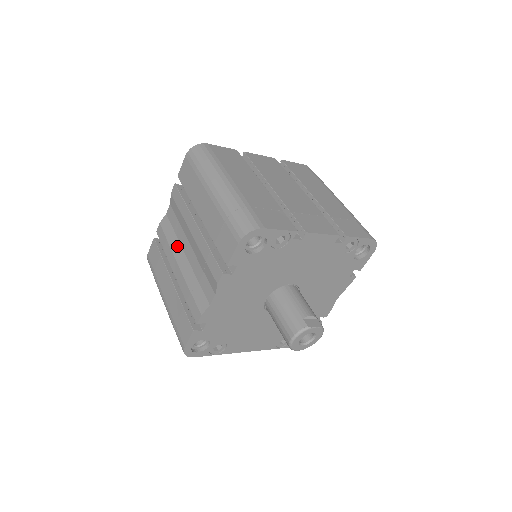
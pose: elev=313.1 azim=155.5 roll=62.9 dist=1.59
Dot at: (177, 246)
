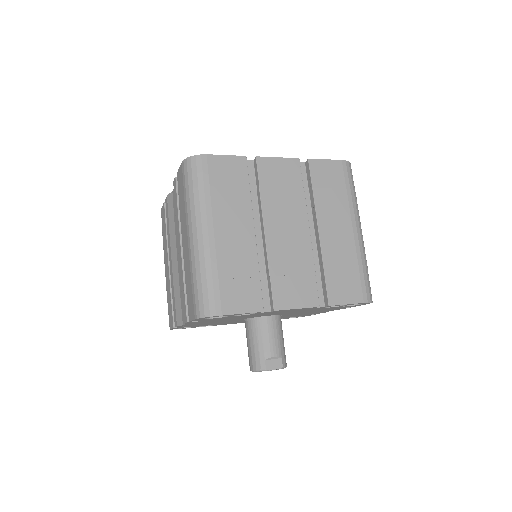
Dot at: (173, 239)
